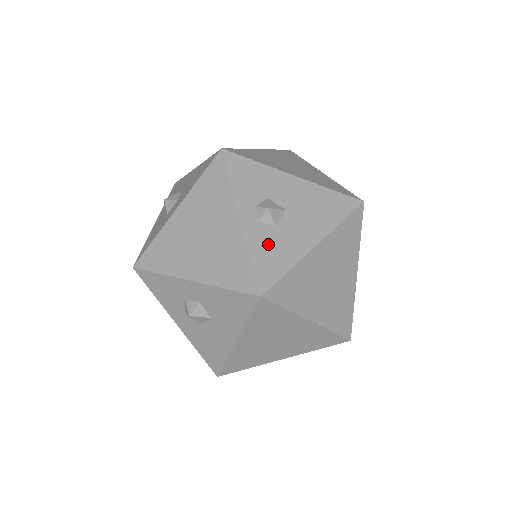
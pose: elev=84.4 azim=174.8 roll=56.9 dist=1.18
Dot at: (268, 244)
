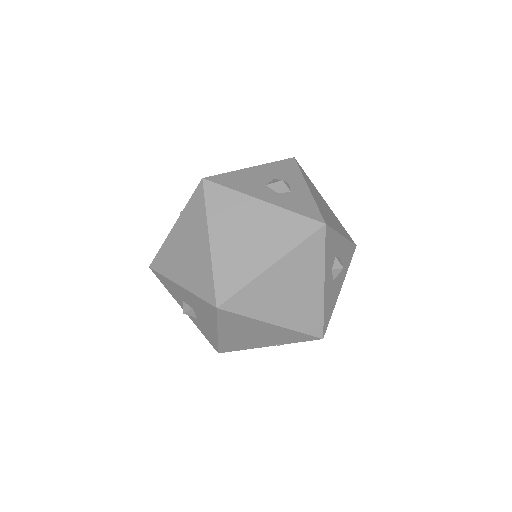
Dot at: (202, 328)
